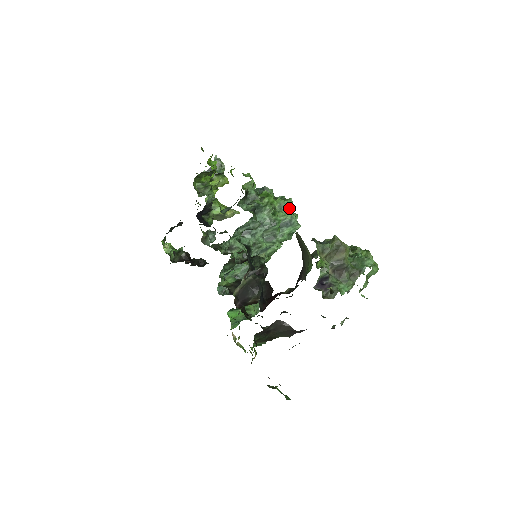
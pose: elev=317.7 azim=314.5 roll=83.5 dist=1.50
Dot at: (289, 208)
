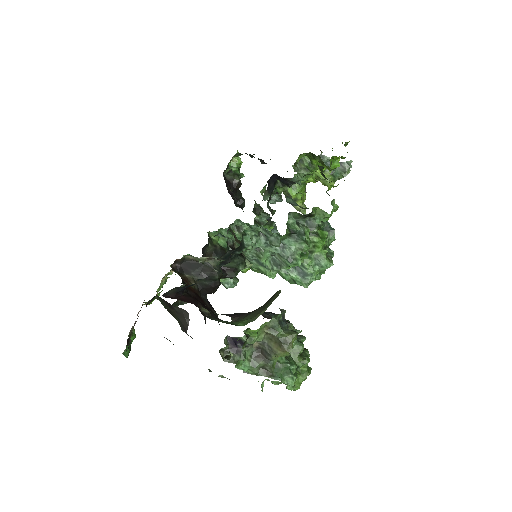
Dot at: (321, 267)
